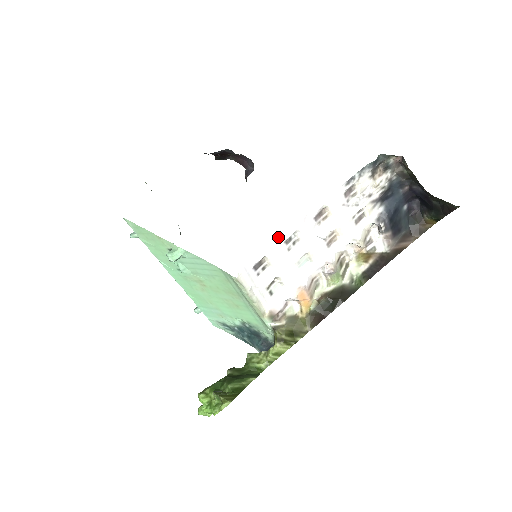
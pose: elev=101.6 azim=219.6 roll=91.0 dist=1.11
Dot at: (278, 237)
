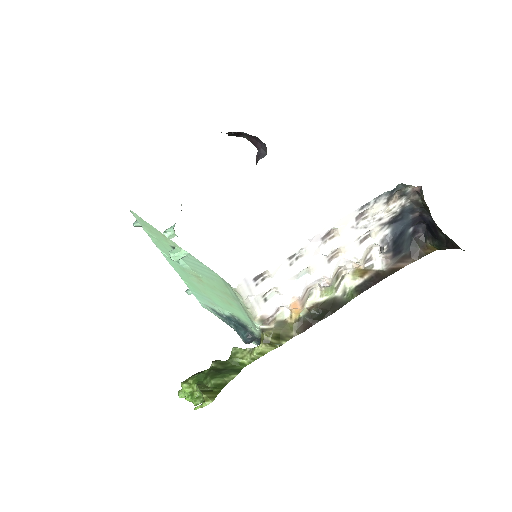
Dot at: (283, 254)
